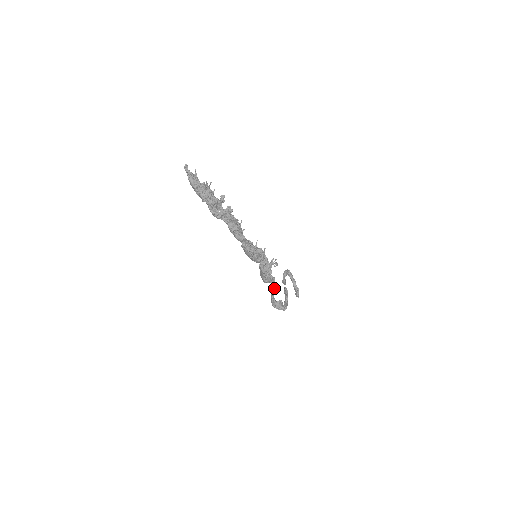
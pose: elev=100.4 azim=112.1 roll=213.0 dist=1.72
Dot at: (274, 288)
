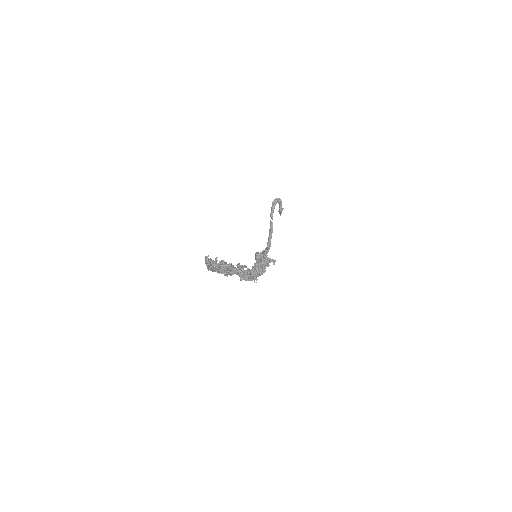
Dot at: occluded
